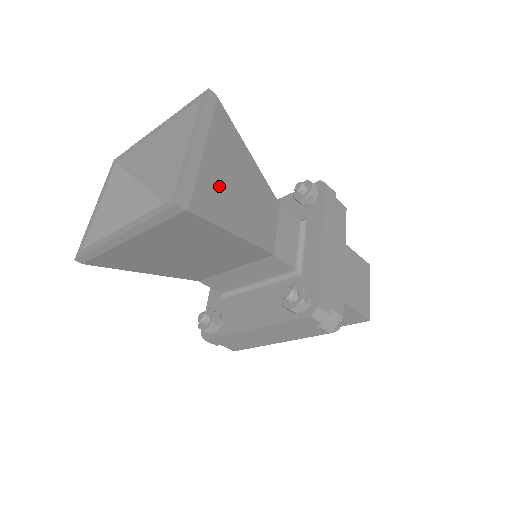
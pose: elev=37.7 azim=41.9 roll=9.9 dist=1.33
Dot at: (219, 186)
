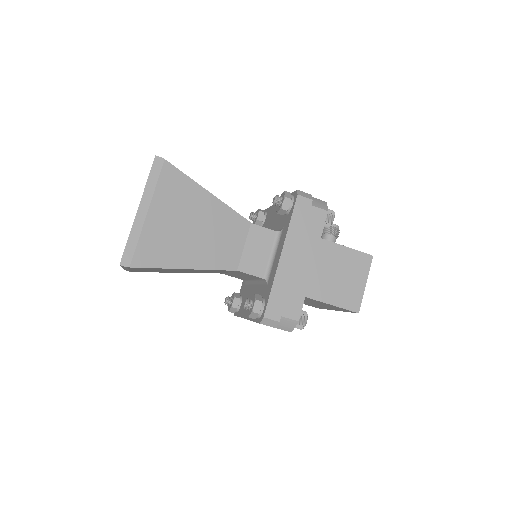
Dot at: (165, 236)
